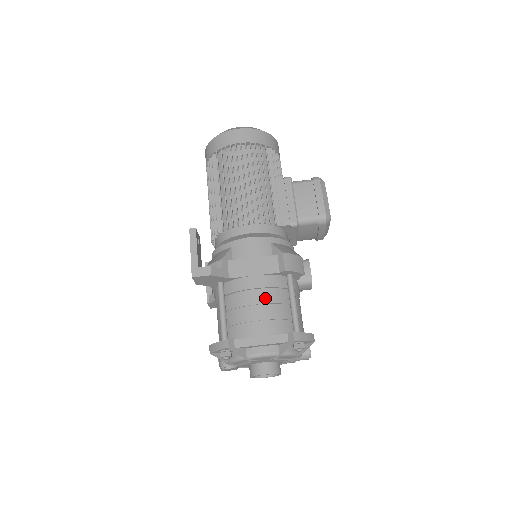
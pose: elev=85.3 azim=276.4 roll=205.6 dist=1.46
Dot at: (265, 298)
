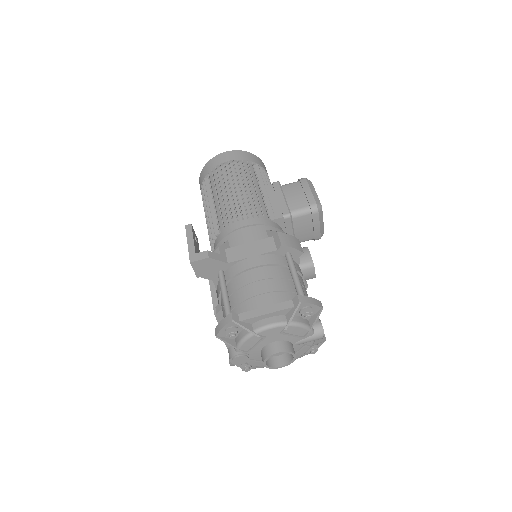
Dot at: (265, 274)
